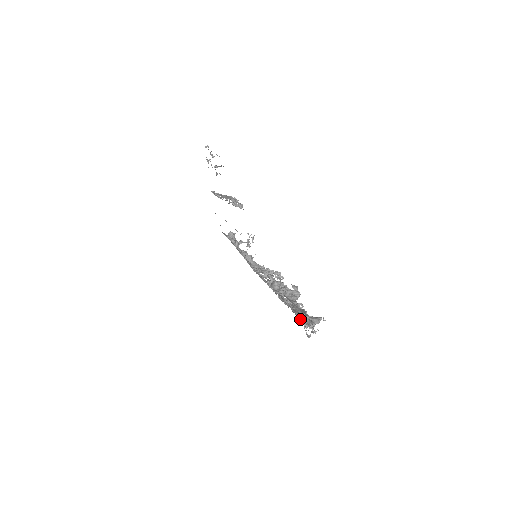
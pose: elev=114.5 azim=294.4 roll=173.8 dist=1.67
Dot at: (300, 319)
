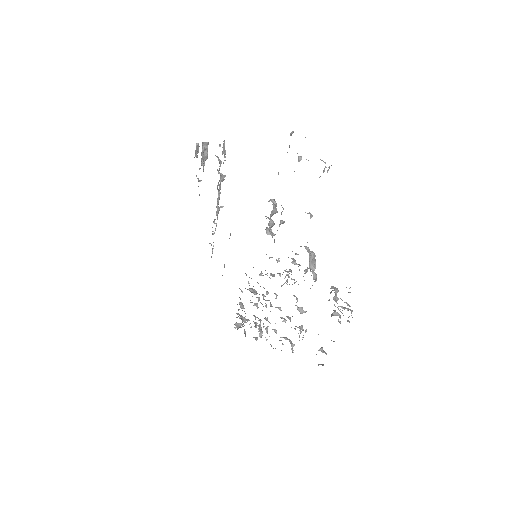
Dot at: occluded
